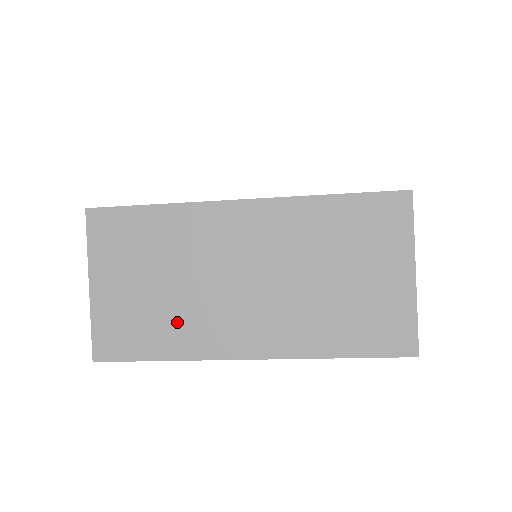
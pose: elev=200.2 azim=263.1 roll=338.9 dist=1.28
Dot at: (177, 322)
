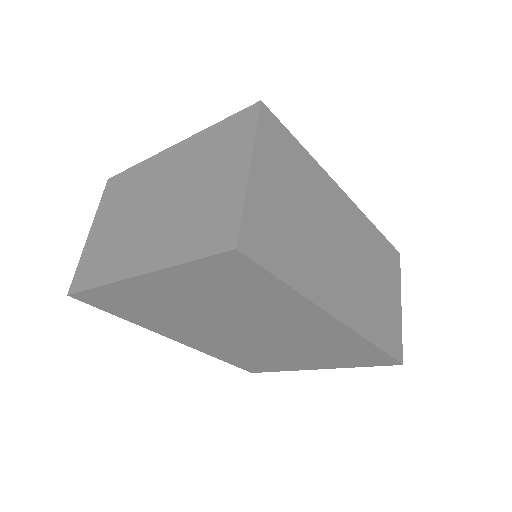
Dot at: (304, 256)
